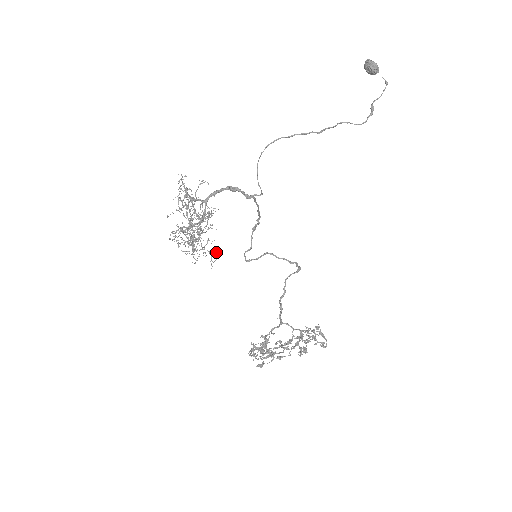
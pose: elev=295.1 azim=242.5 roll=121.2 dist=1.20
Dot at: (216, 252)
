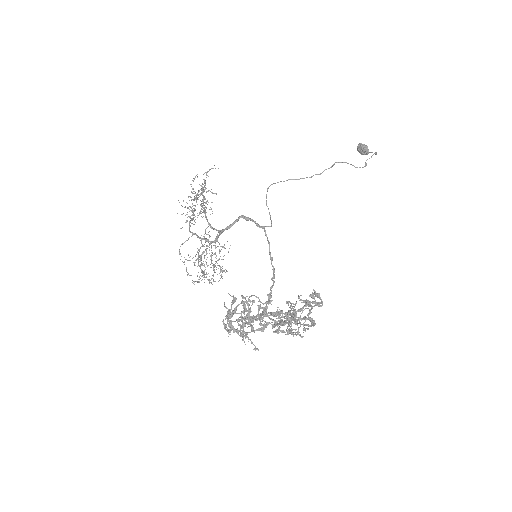
Dot at: occluded
